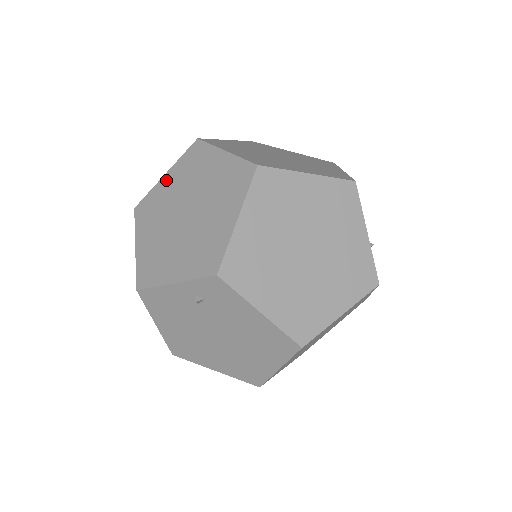
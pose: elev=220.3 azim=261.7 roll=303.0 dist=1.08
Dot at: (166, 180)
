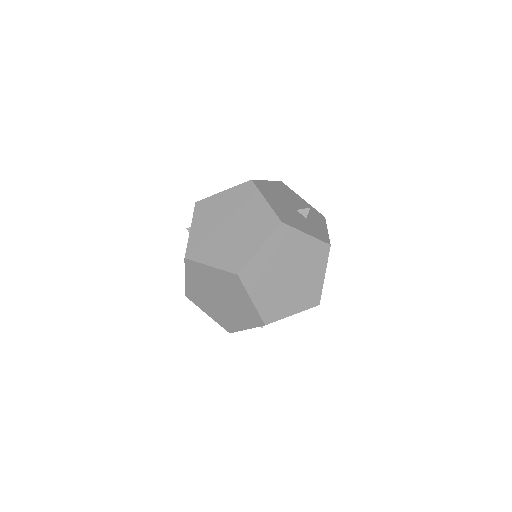
Dot at: (189, 282)
